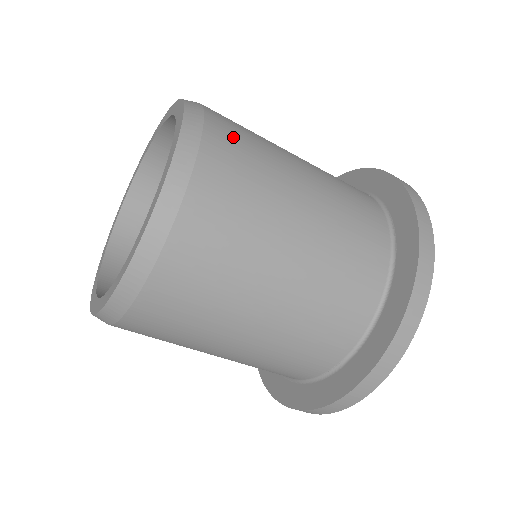
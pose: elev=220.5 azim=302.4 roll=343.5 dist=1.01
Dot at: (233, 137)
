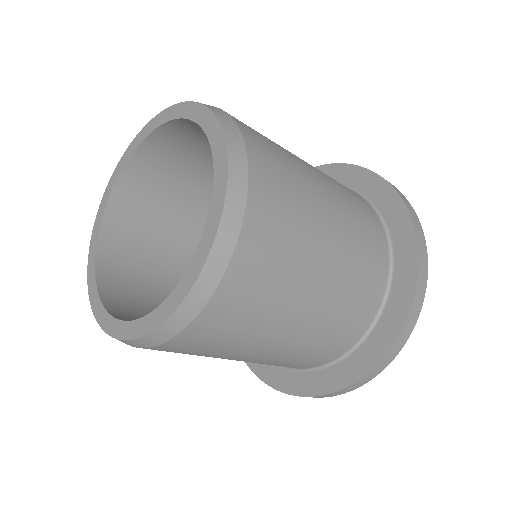
Dot at: (270, 227)
